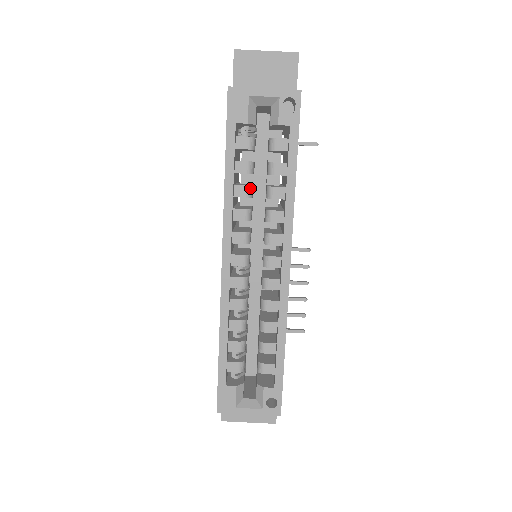
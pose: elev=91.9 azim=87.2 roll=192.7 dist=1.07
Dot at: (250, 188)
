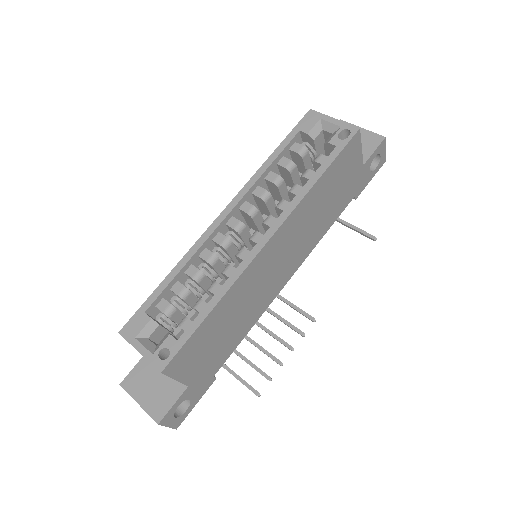
Dot at: (280, 179)
